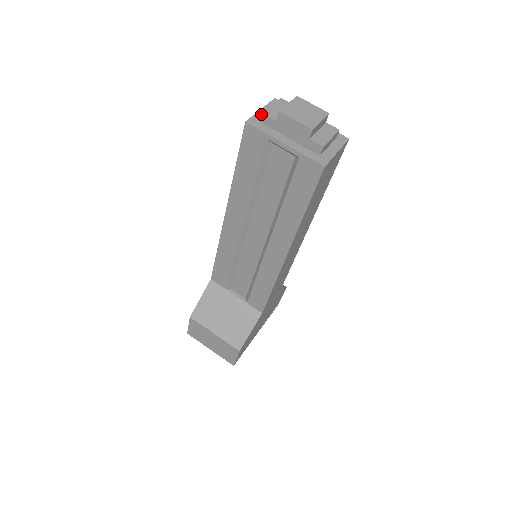
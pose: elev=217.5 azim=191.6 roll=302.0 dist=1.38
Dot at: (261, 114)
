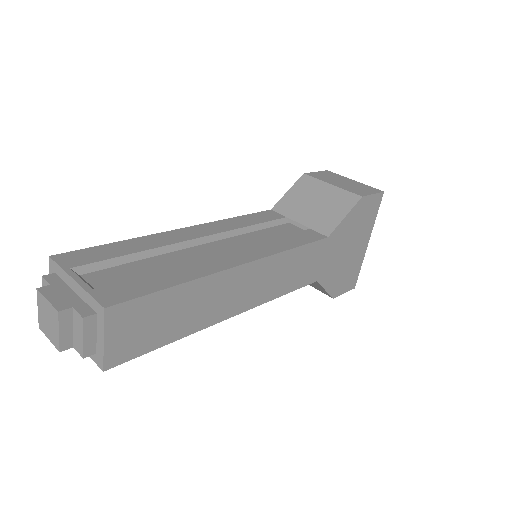
Dot at: occluded
